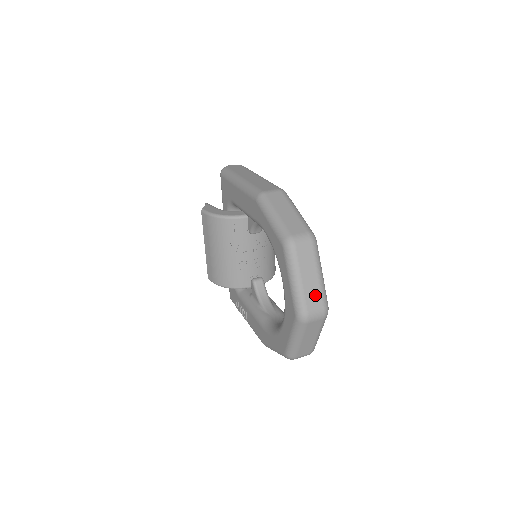
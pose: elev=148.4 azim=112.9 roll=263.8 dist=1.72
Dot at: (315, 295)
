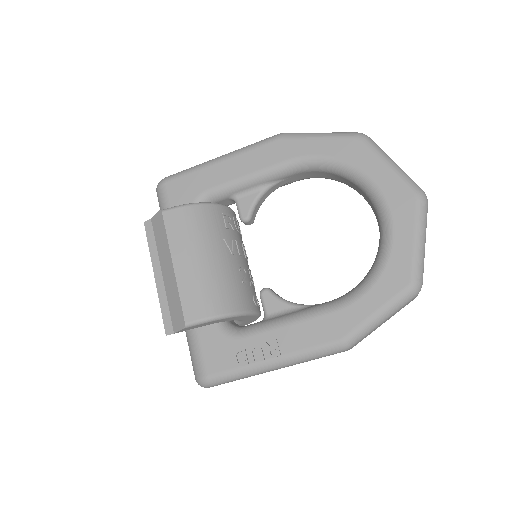
Dot at: occluded
